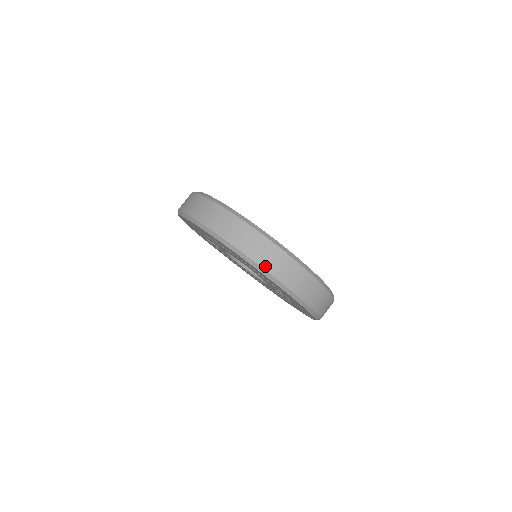
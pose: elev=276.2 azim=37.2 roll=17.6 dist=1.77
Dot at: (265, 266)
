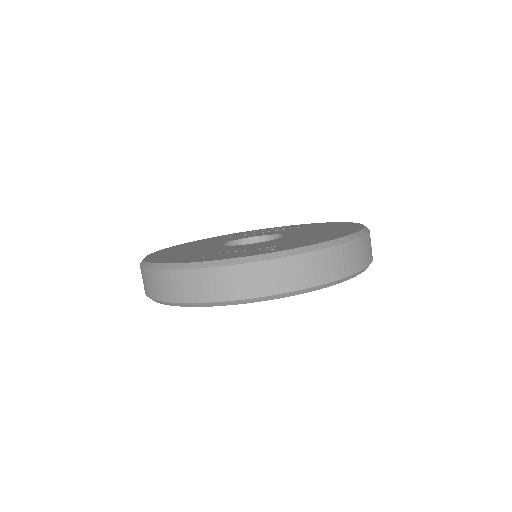
Dot at: (218, 298)
